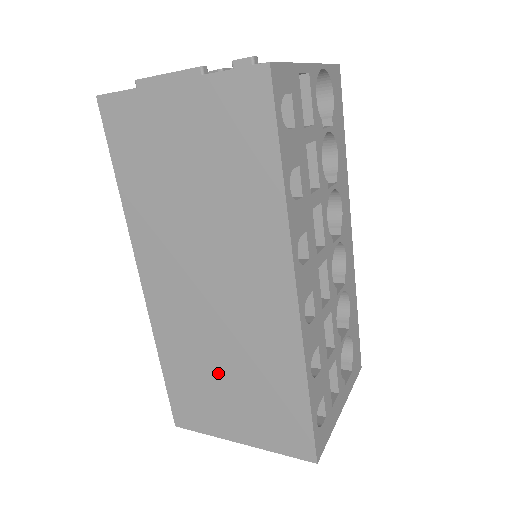
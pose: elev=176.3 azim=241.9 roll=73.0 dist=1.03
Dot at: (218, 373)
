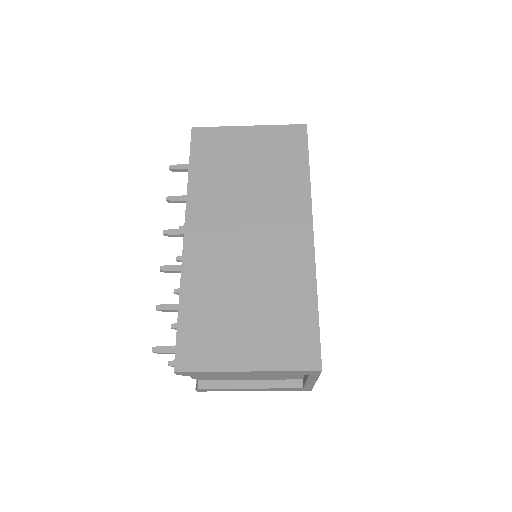
Dot at: (239, 301)
